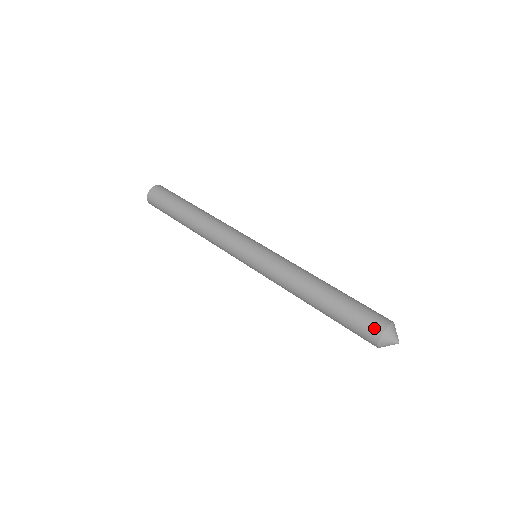
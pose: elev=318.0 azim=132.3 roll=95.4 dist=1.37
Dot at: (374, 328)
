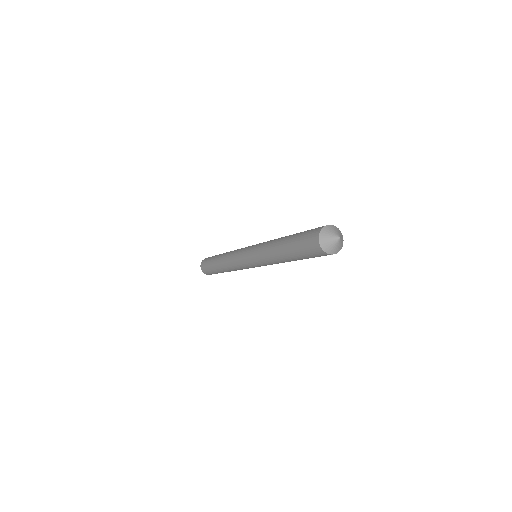
Dot at: (314, 232)
